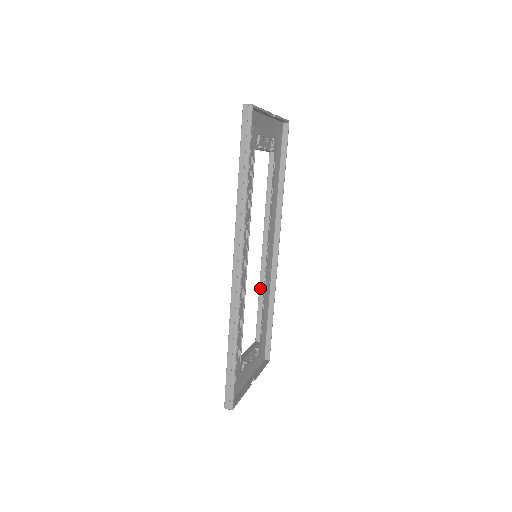
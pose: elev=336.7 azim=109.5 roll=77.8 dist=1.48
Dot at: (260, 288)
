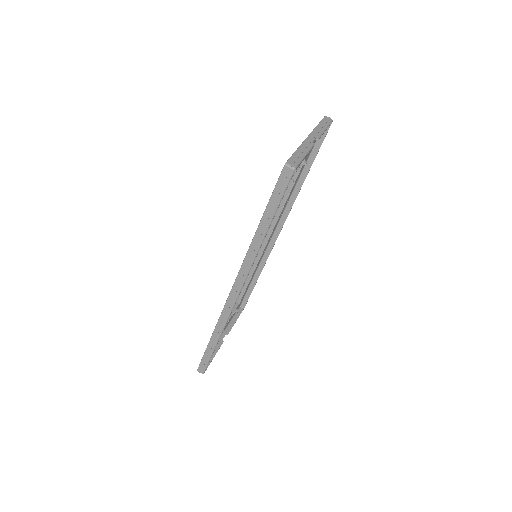
Dot at: (252, 267)
